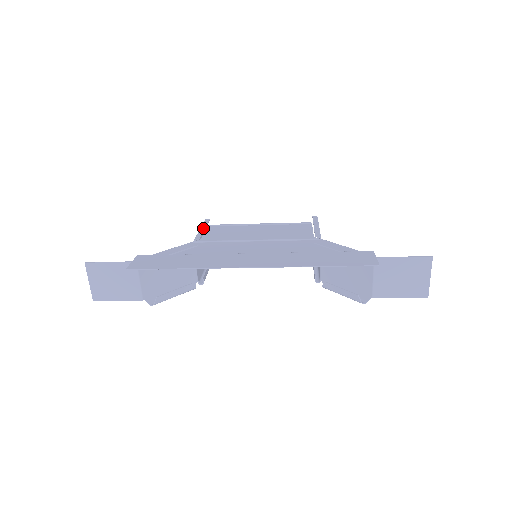
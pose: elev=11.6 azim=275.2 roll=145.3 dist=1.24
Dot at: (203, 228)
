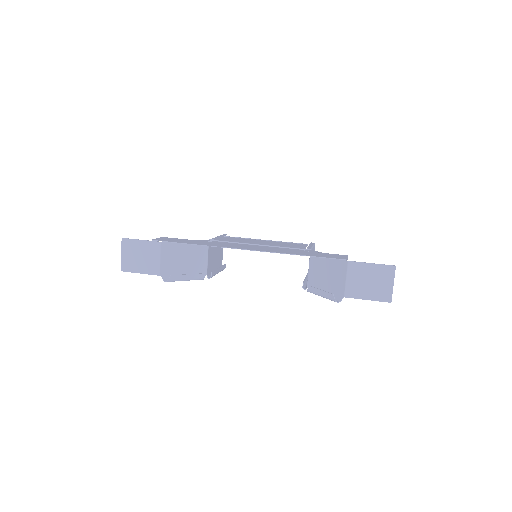
Dot at: (220, 236)
